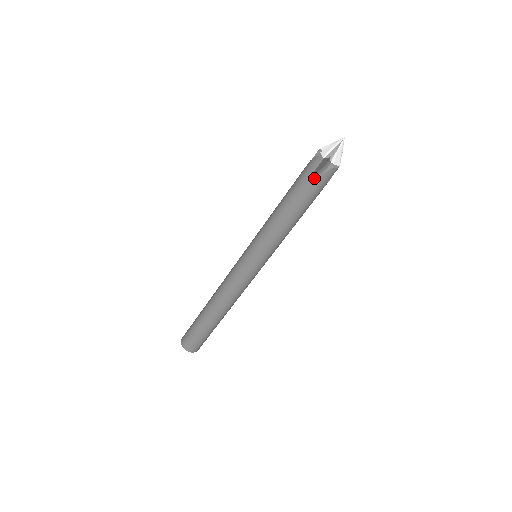
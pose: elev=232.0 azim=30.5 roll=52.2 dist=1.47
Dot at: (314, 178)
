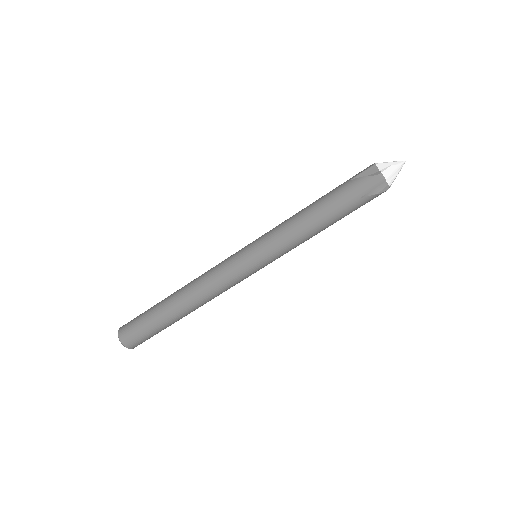
Dot at: (356, 179)
